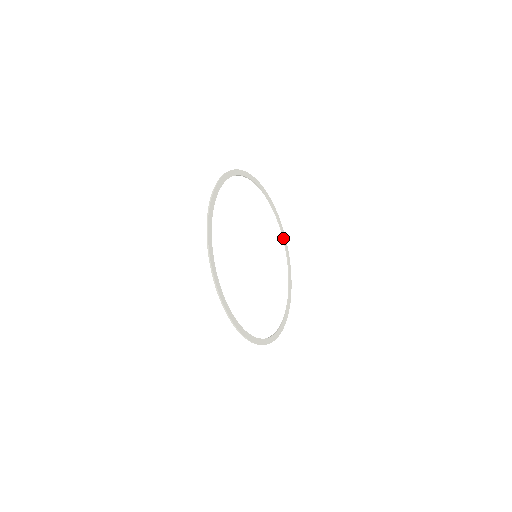
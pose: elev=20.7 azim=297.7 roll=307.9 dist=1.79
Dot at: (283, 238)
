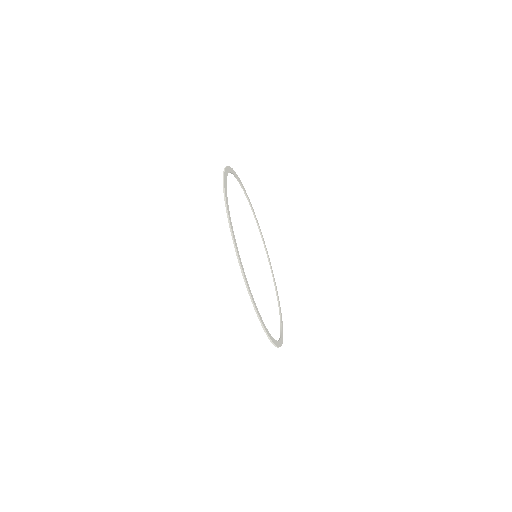
Dot at: (271, 268)
